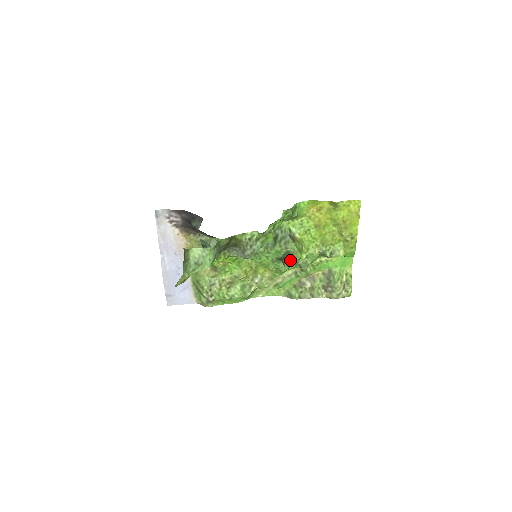
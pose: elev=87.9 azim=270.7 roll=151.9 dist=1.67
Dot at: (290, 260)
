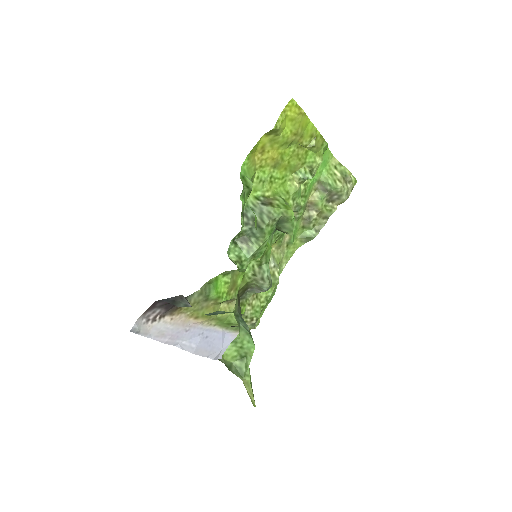
Dot at: (287, 224)
